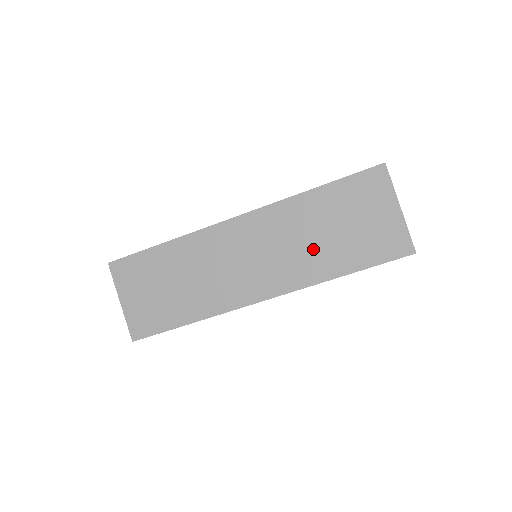
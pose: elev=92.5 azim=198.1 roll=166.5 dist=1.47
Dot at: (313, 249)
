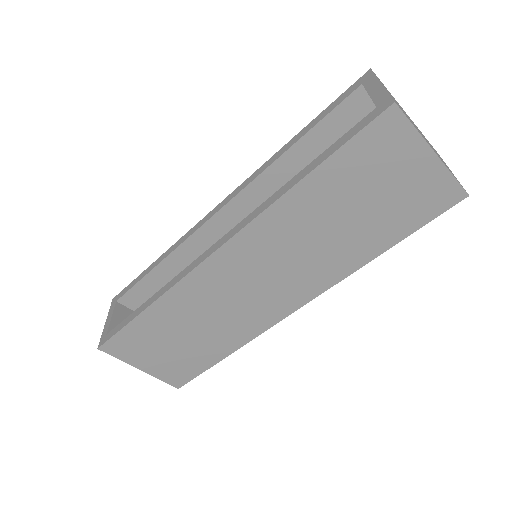
Dot at: (332, 244)
